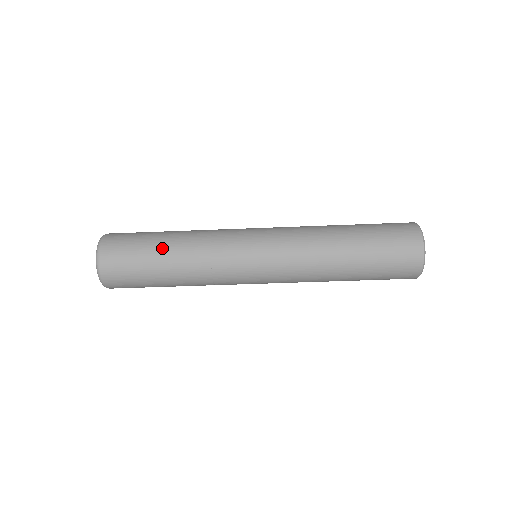
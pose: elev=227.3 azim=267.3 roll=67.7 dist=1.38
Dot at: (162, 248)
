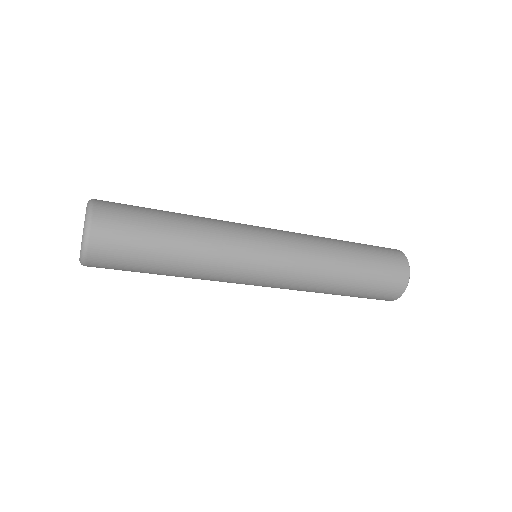
Dot at: (170, 221)
